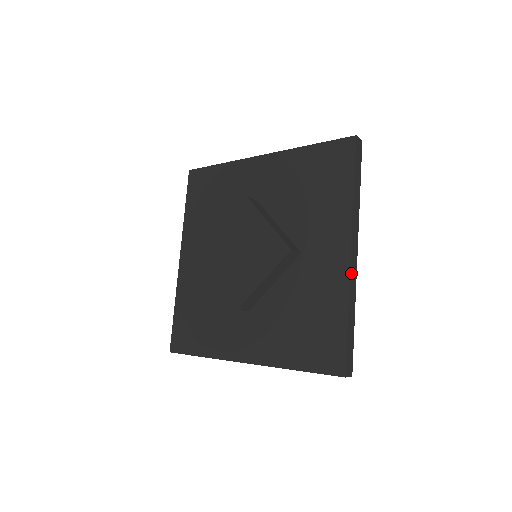
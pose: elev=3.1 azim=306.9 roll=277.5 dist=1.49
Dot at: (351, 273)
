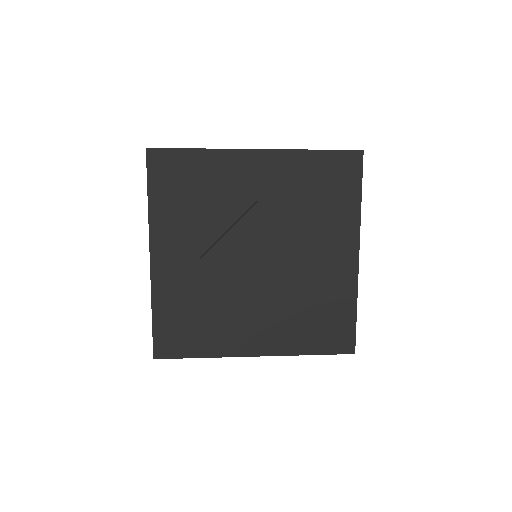
Dot at: (357, 273)
